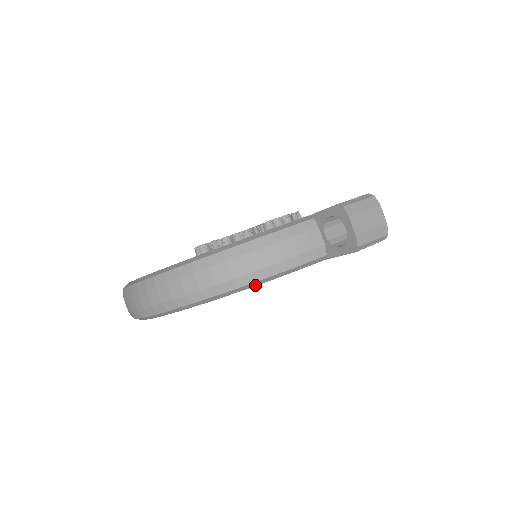
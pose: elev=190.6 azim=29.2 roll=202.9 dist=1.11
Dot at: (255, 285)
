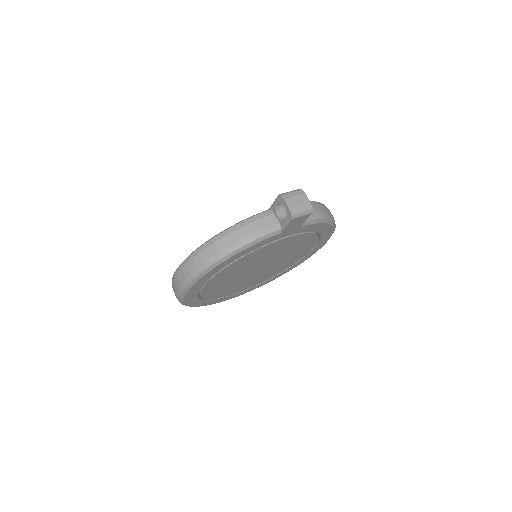
Dot at: (241, 251)
